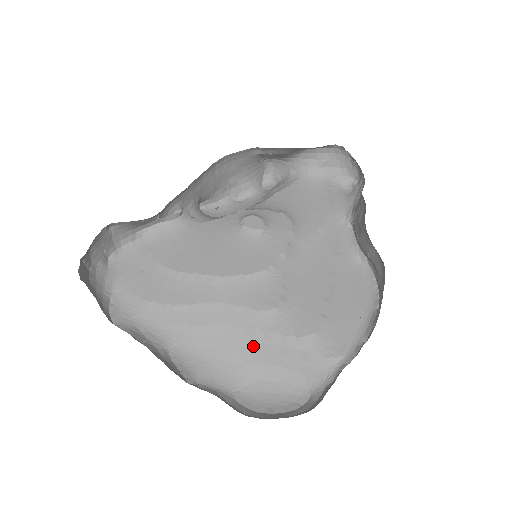
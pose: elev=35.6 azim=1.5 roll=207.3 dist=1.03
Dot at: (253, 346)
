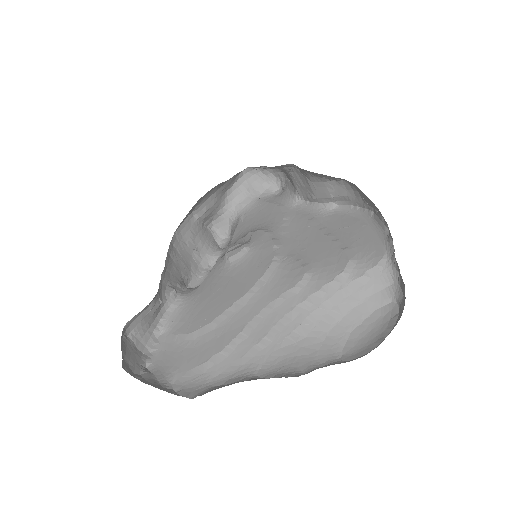
Dot at: (318, 313)
